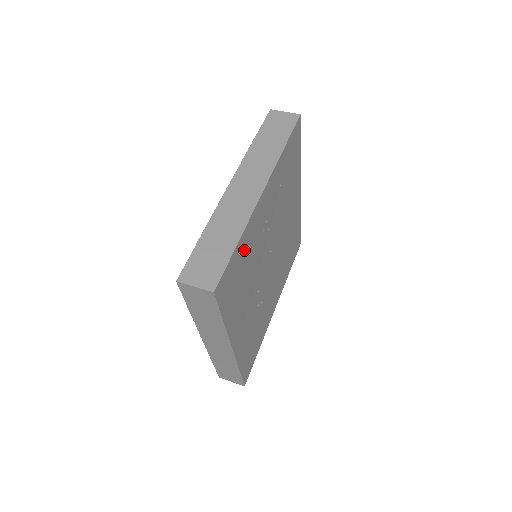
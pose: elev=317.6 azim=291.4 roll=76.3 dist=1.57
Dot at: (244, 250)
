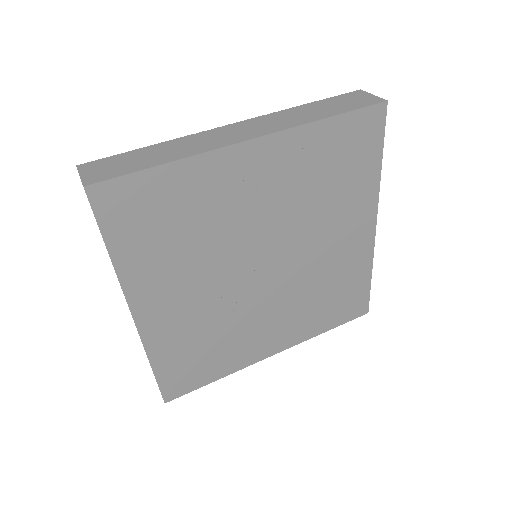
Dot at: (183, 190)
